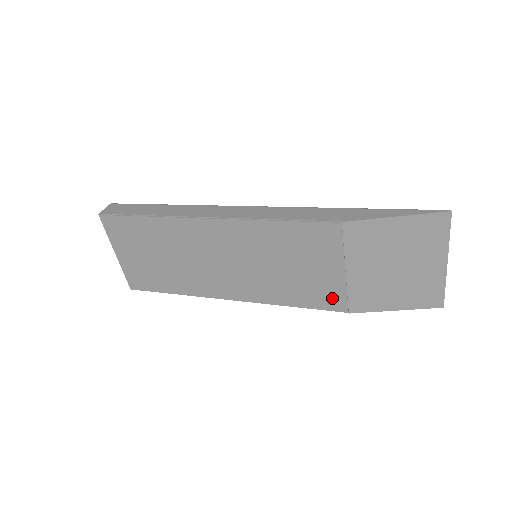
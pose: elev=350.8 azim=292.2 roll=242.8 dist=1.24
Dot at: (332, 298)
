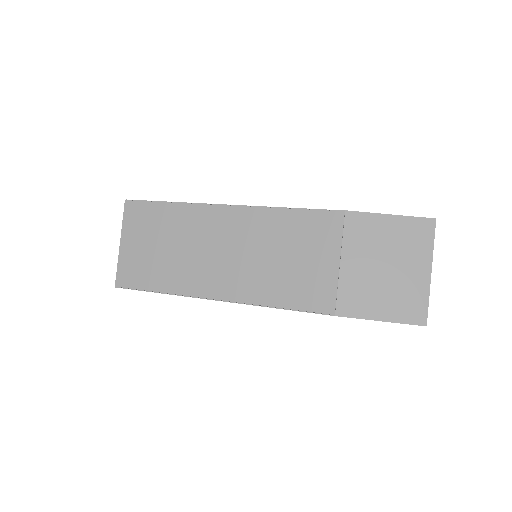
Dot at: (321, 296)
